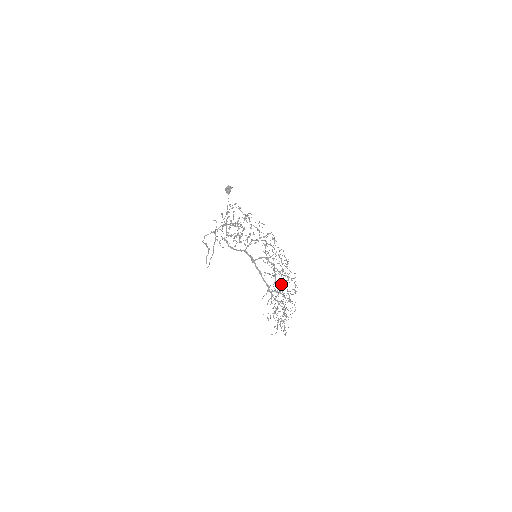
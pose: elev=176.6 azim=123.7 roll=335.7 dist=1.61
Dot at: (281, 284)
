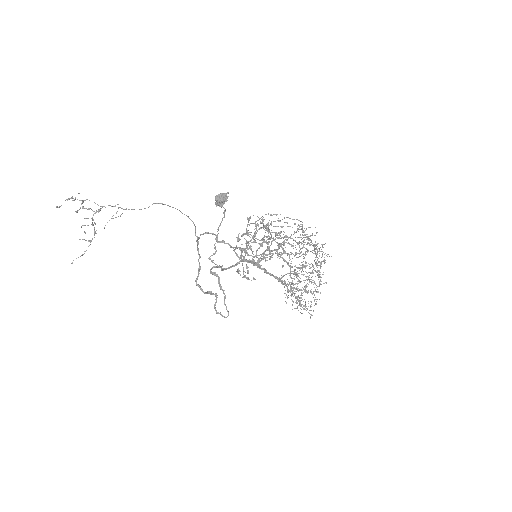
Dot at: (303, 265)
